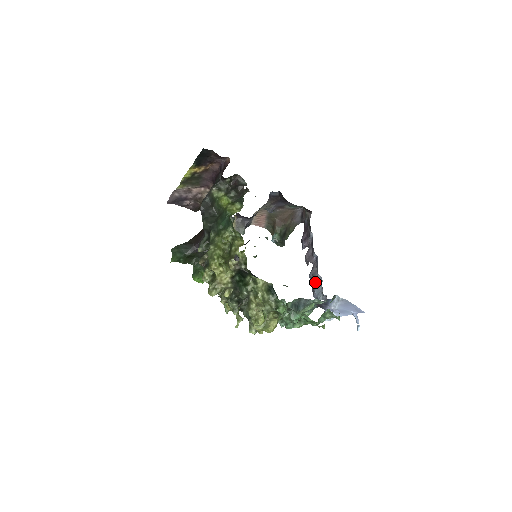
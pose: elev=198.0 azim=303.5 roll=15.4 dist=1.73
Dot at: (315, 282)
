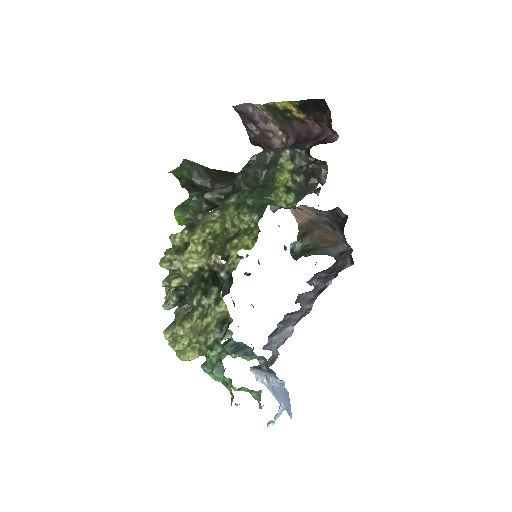
Dot at: (284, 329)
